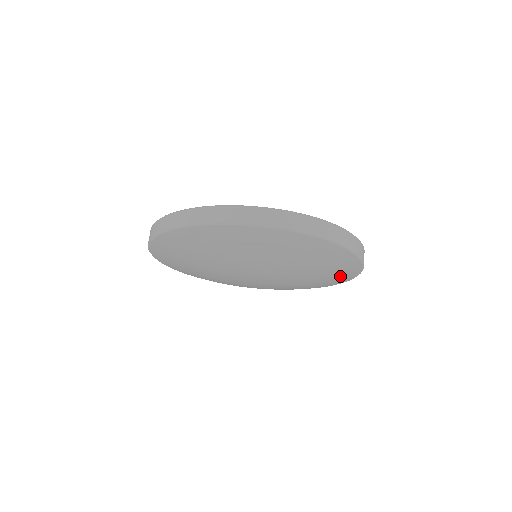
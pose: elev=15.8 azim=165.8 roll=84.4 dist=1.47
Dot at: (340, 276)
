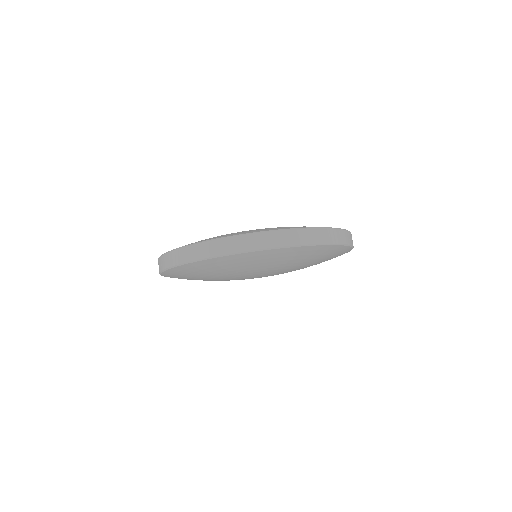
Dot at: (333, 255)
